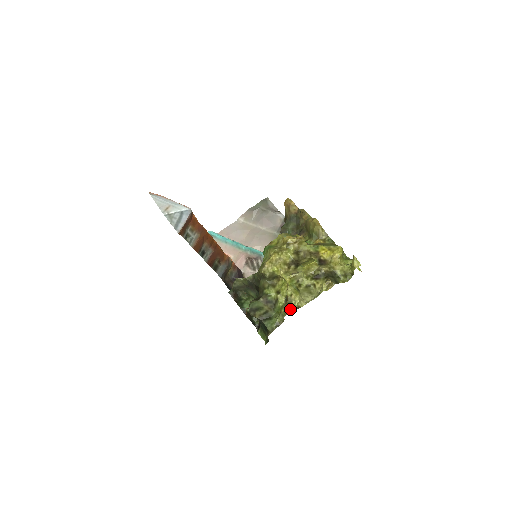
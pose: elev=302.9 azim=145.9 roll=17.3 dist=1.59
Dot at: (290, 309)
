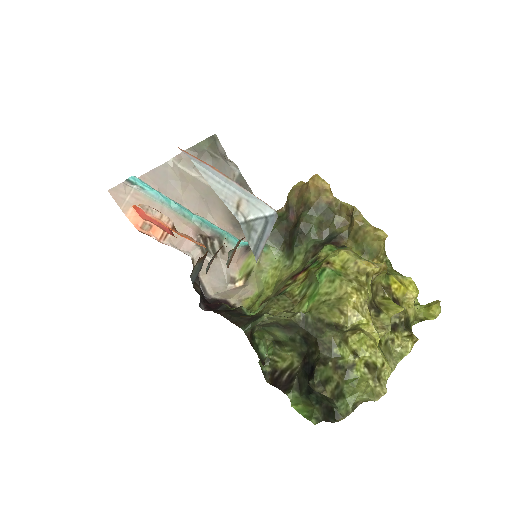
Dot at: (383, 387)
